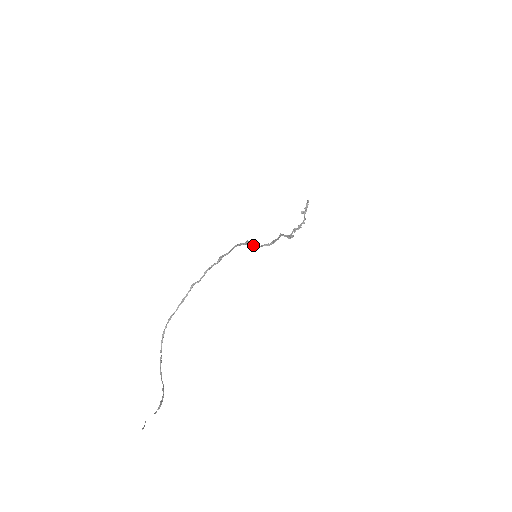
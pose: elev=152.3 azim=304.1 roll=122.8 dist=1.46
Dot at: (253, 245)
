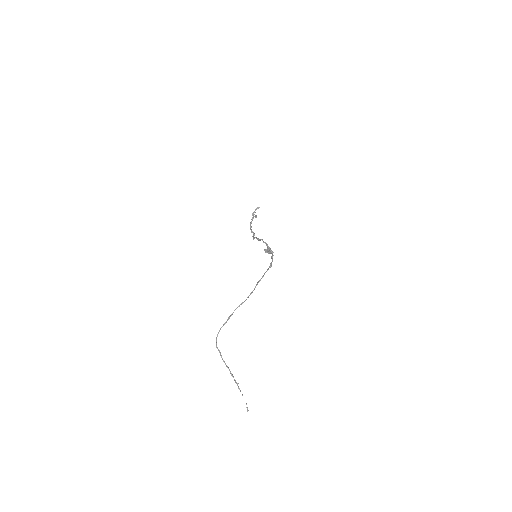
Dot at: (265, 251)
